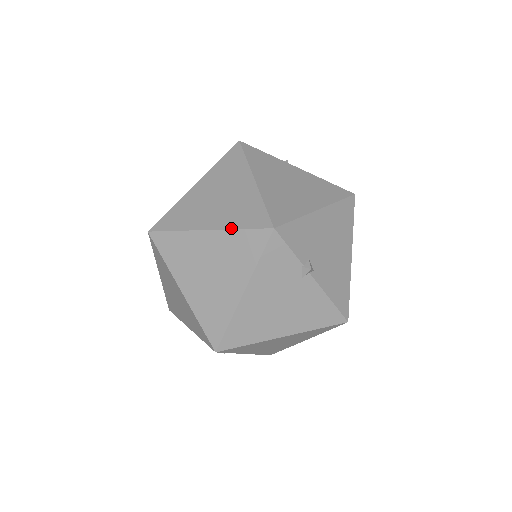
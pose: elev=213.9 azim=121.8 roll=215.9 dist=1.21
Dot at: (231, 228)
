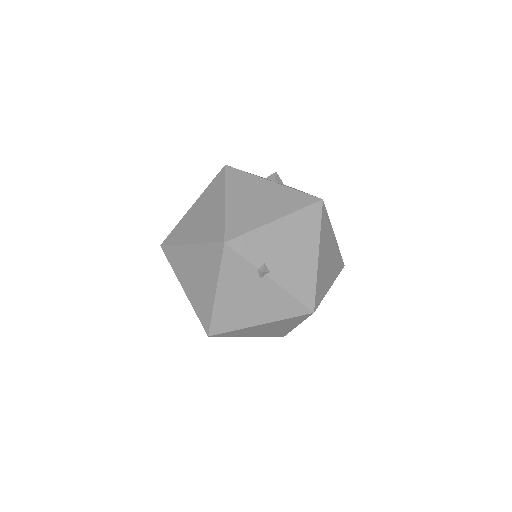
Dot at: (202, 242)
